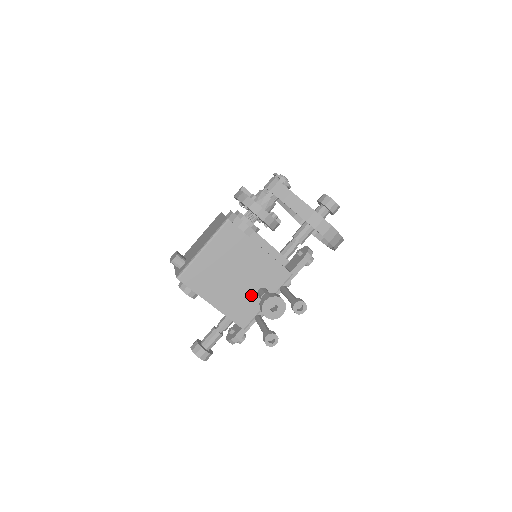
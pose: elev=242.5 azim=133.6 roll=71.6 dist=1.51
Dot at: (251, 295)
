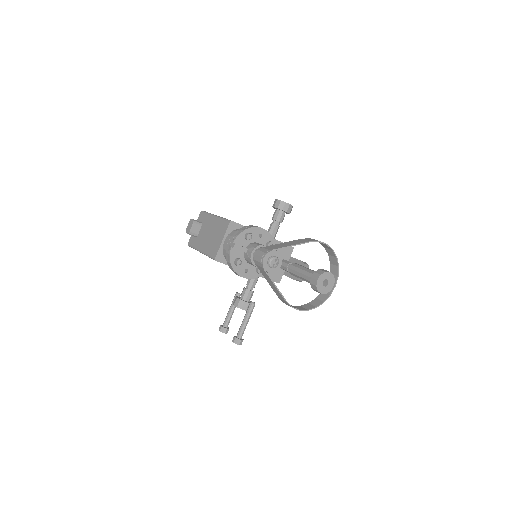
Dot at: occluded
